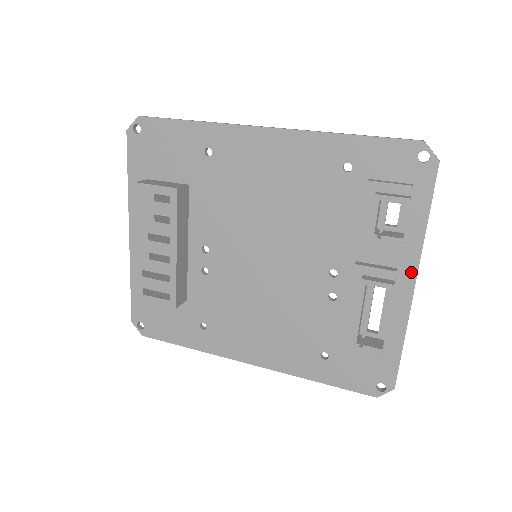
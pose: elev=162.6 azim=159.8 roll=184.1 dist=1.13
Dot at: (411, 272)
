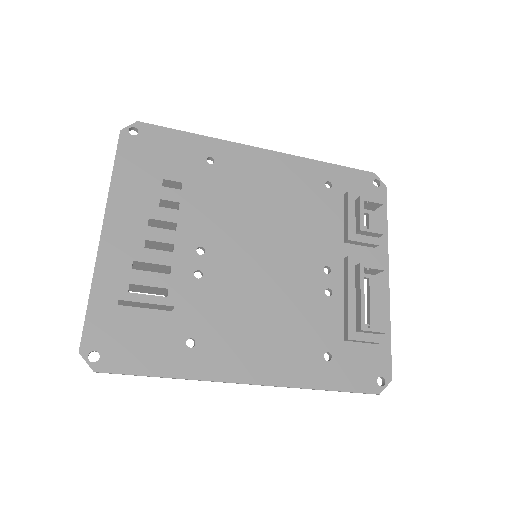
Dot at: (384, 266)
